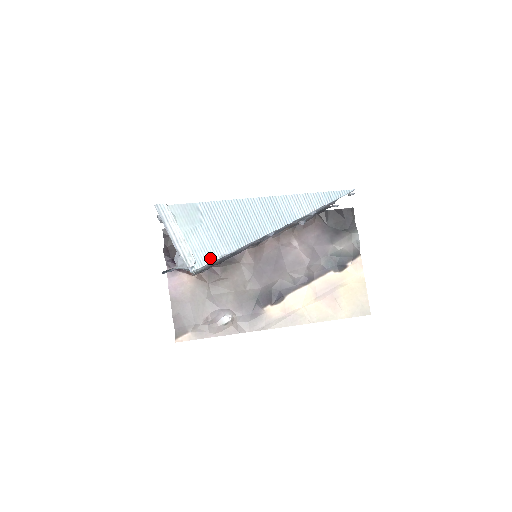
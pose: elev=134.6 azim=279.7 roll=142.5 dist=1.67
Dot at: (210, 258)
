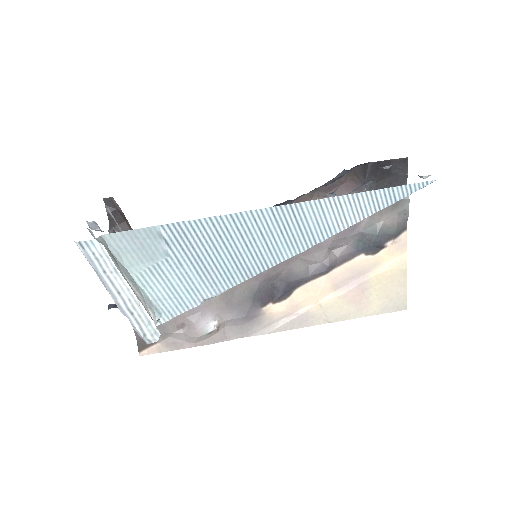
Dot at: (185, 306)
